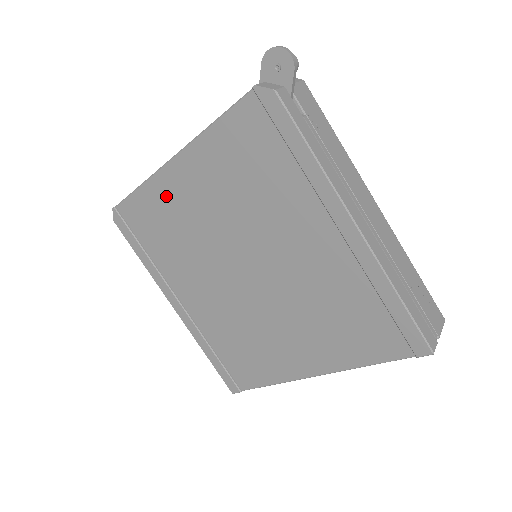
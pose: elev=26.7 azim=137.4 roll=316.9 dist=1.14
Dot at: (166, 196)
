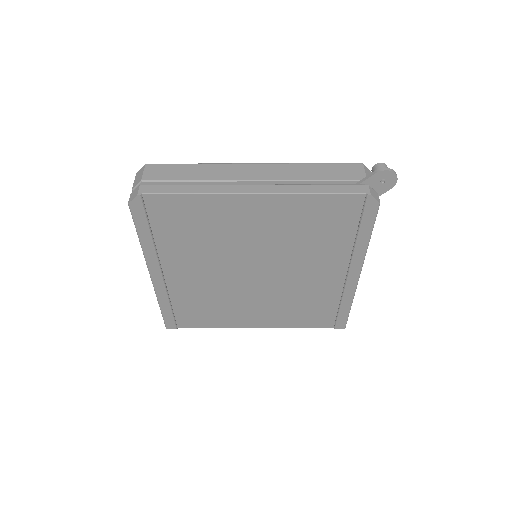
Dot at: (220, 211)
